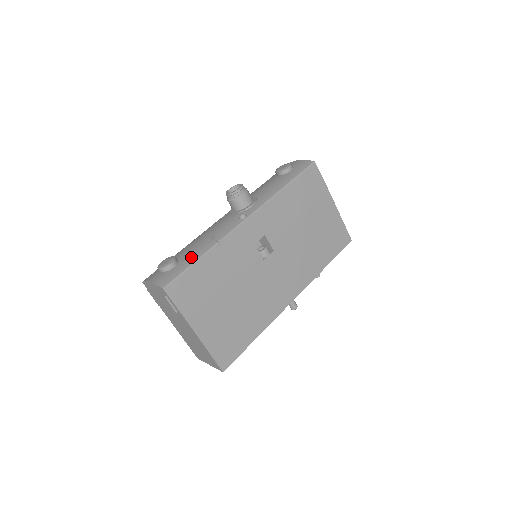
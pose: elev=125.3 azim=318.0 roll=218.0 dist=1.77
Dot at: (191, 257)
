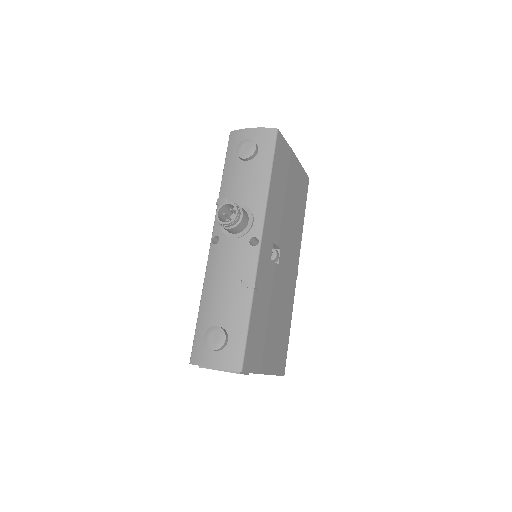
Dot at: (239, 320)
